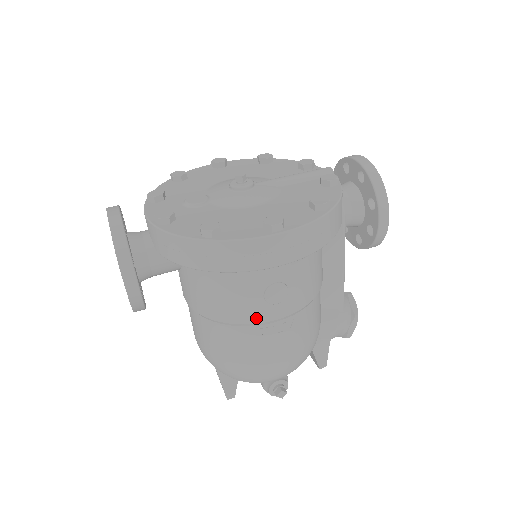
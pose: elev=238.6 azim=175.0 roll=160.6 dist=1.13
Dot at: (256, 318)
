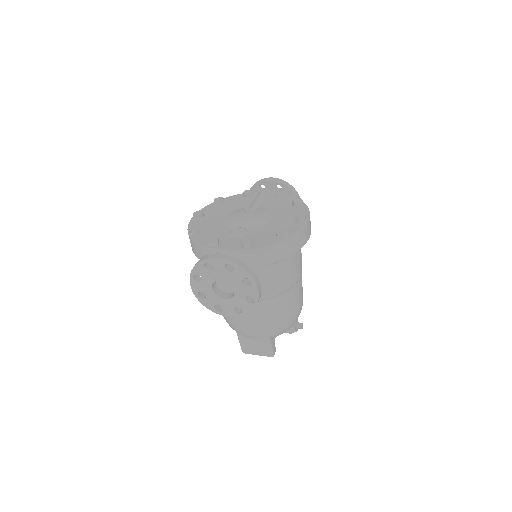
Dot at: (296, 279)
